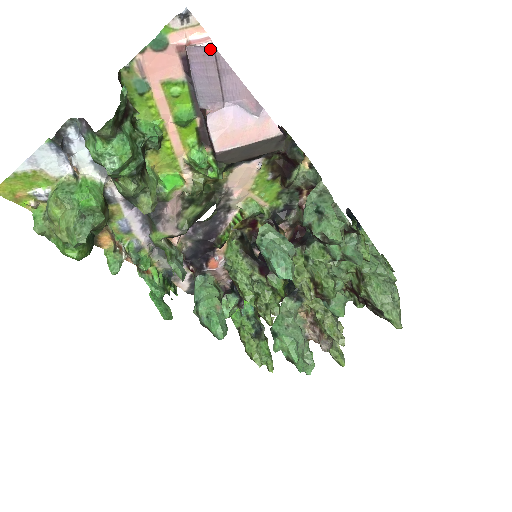
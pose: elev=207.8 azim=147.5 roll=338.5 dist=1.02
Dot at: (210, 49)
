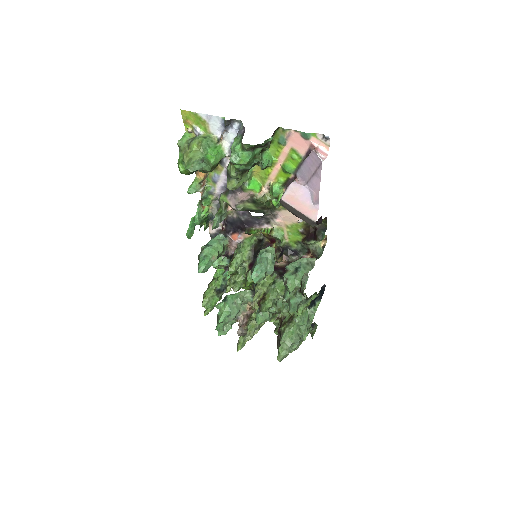
Dot at: (320, 161)
